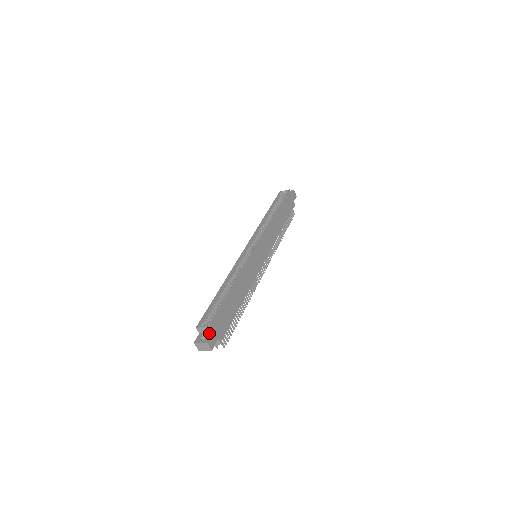
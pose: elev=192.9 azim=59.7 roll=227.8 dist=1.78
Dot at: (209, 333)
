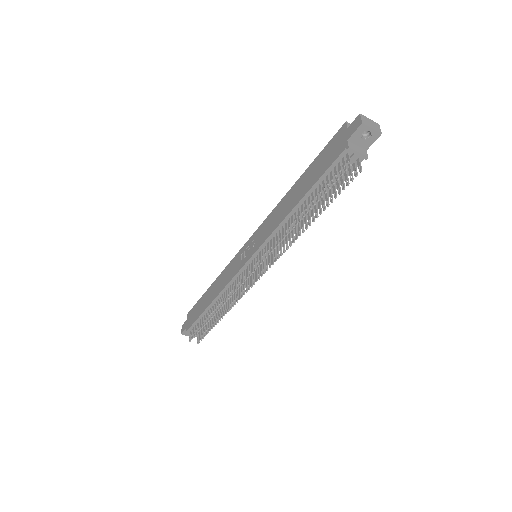
Dot at: occluded
